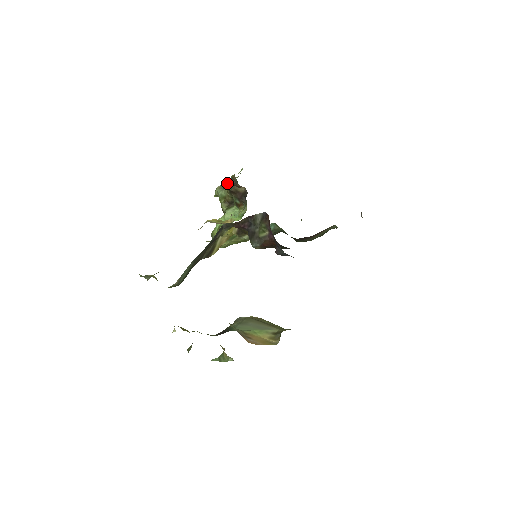
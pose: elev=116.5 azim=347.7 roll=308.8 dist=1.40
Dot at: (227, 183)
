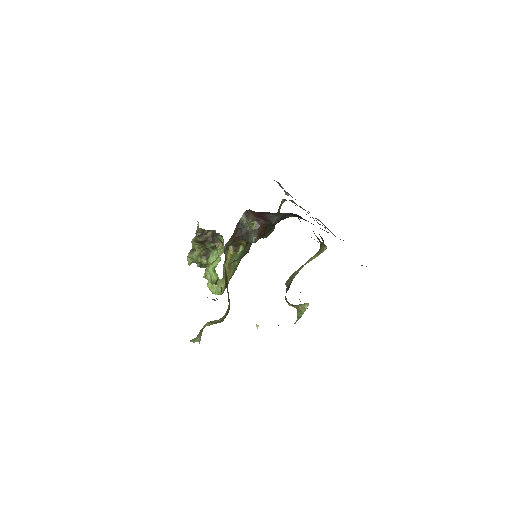
Dot at: (197, 239)
